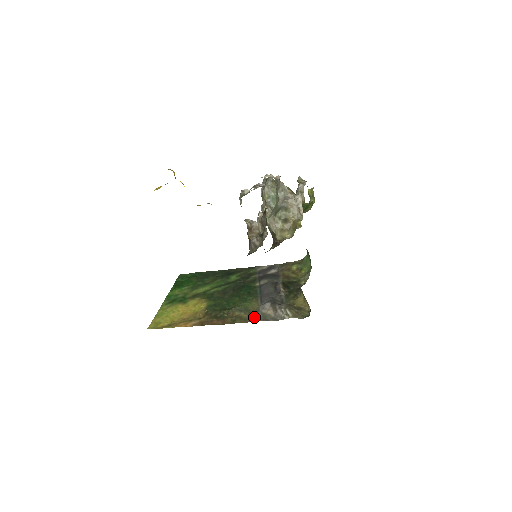
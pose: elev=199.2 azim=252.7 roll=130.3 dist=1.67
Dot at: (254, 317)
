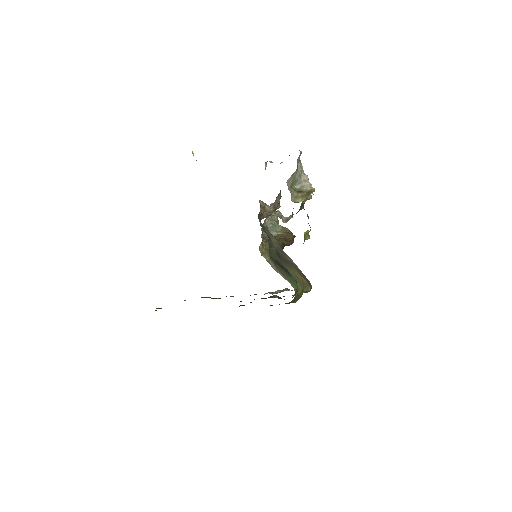
Dot at: (250, 295)
